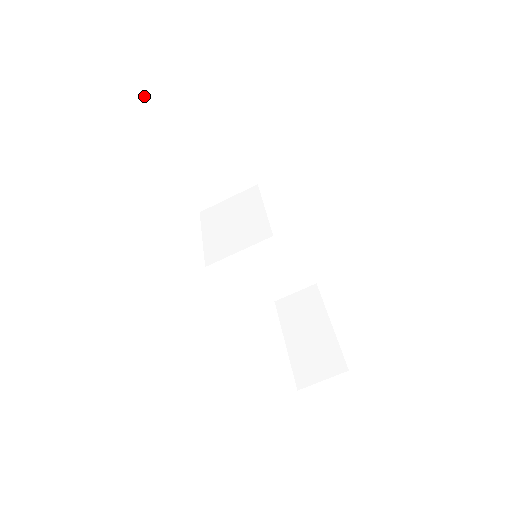
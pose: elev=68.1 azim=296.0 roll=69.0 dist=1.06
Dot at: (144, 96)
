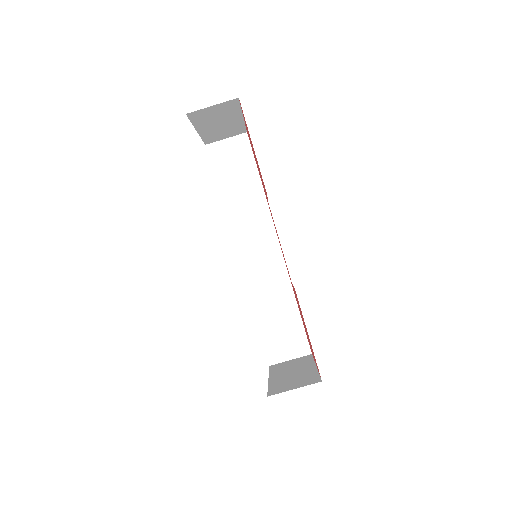
Dot at: (209, 151)
